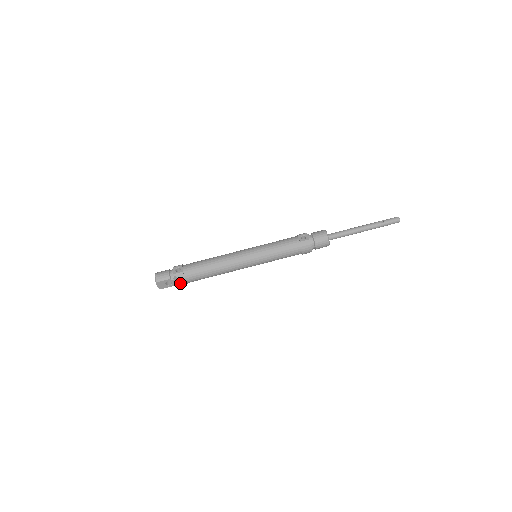
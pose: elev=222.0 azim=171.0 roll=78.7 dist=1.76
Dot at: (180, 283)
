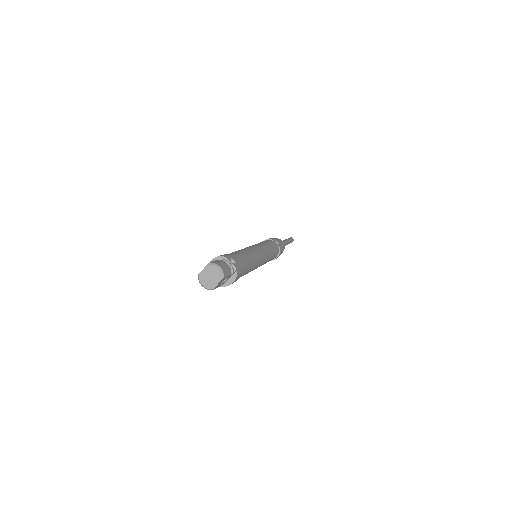
Dot at: (233, 282)
